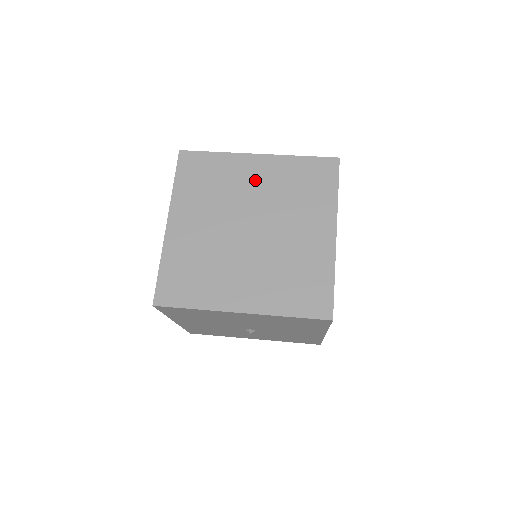
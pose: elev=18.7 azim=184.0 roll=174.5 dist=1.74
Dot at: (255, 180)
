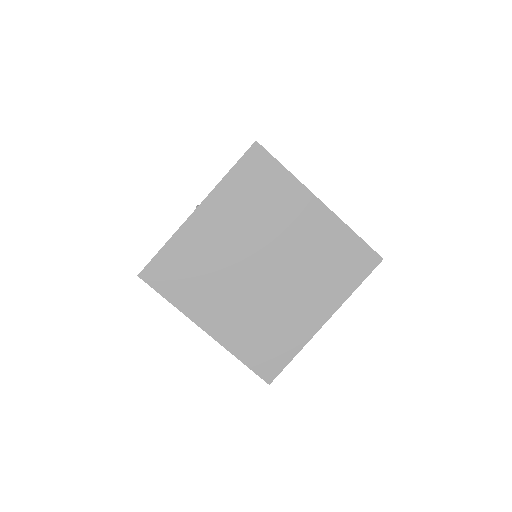
Dot at: (221, 231)
